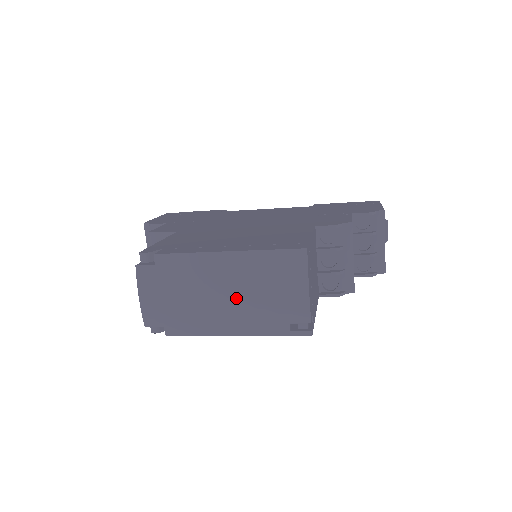
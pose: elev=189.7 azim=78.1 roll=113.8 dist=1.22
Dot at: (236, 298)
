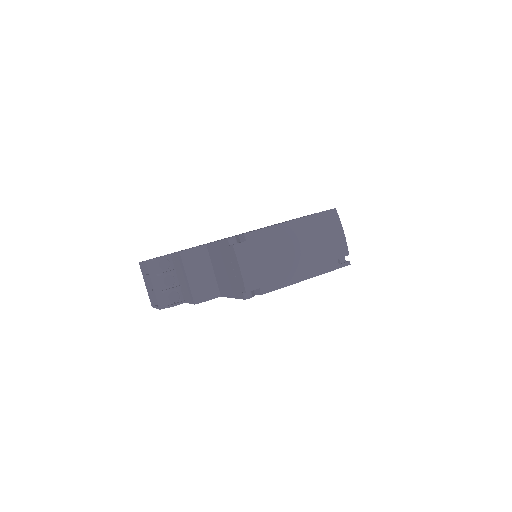
Dot at: (305, 250)
